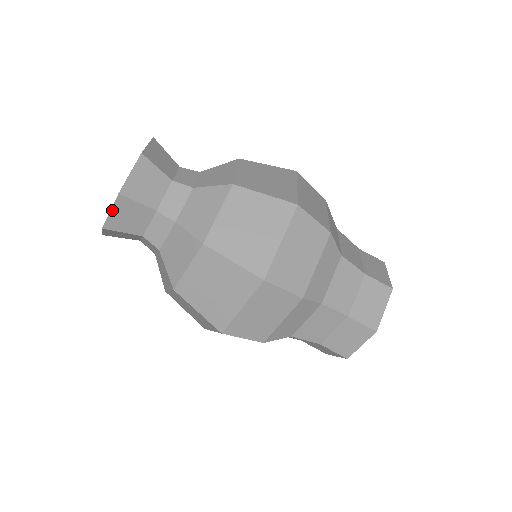
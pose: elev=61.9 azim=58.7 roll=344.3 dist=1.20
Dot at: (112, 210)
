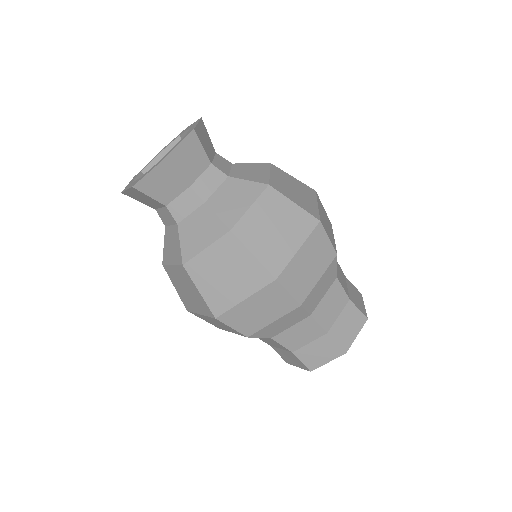
Dot at: (181, 143)
